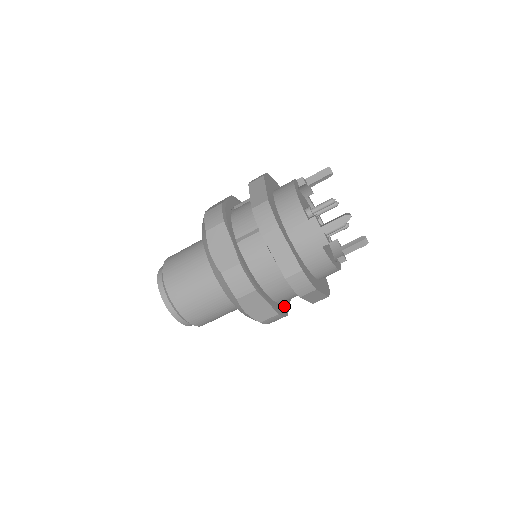
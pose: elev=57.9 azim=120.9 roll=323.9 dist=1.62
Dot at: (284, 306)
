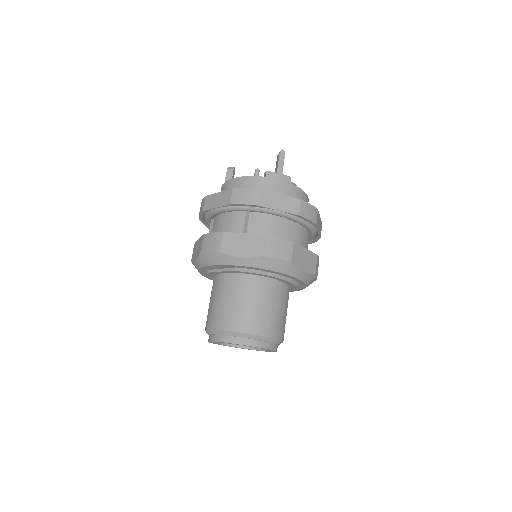
Dot at: occluded
